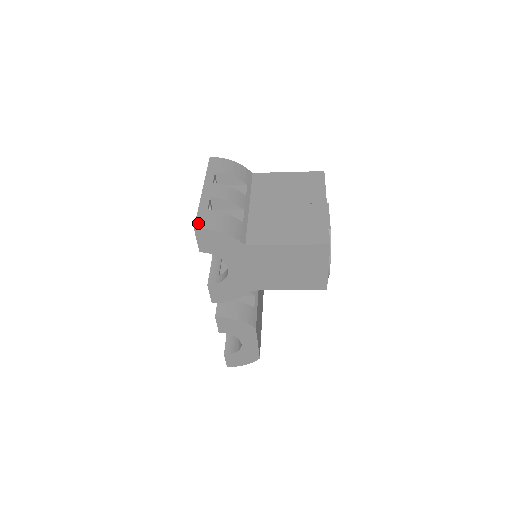
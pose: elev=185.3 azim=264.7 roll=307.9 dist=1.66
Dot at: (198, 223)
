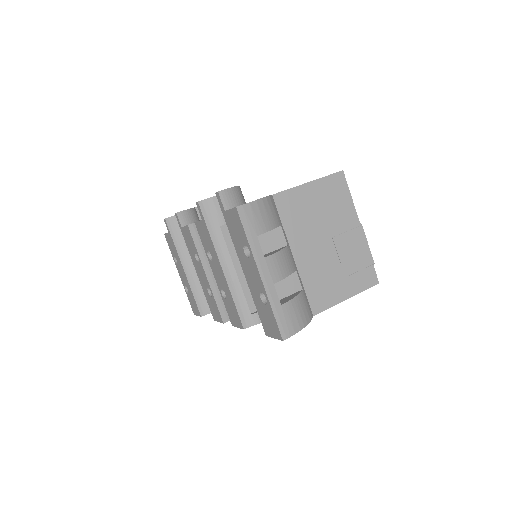
Dot at: (283, 332)
